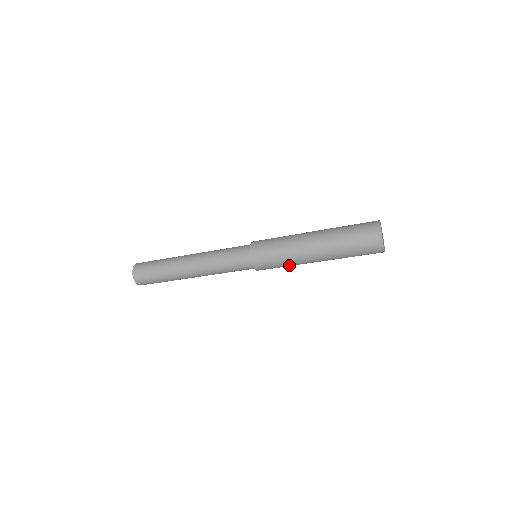
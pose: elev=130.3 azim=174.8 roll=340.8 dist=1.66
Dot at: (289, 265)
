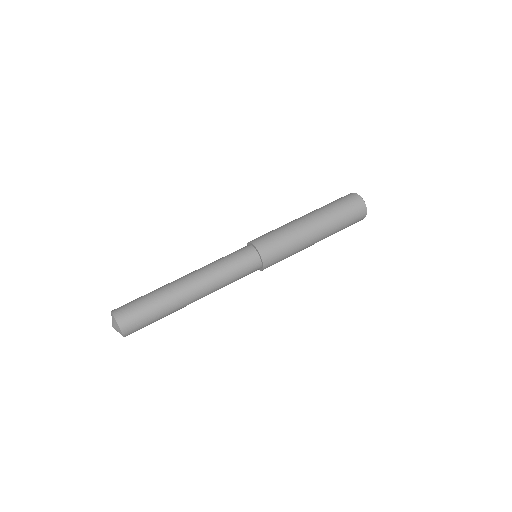
Dot at: (294, 253)
